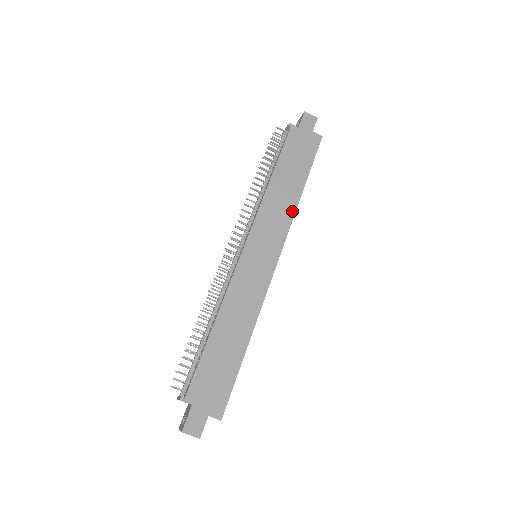
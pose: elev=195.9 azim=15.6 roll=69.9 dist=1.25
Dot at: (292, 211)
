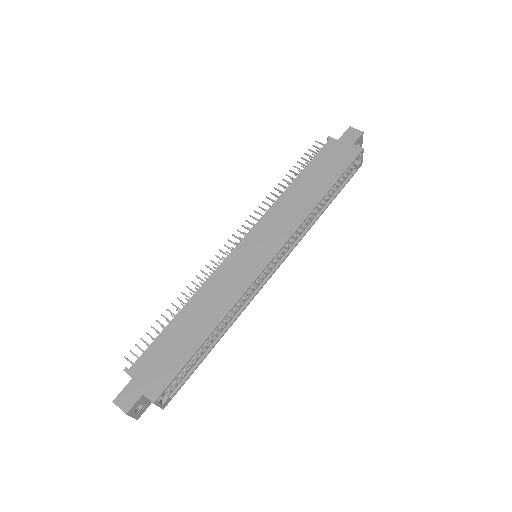
Dot at: (304, 215)
